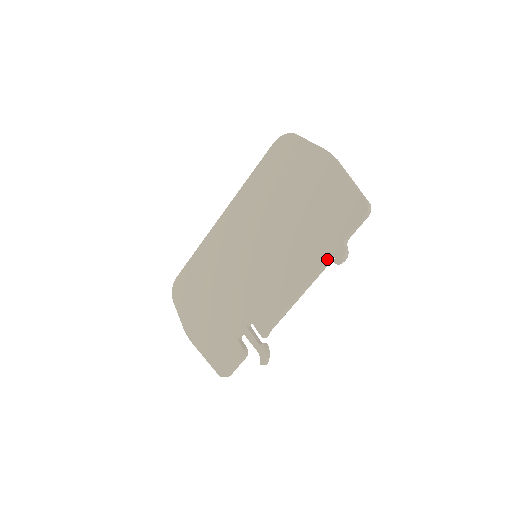
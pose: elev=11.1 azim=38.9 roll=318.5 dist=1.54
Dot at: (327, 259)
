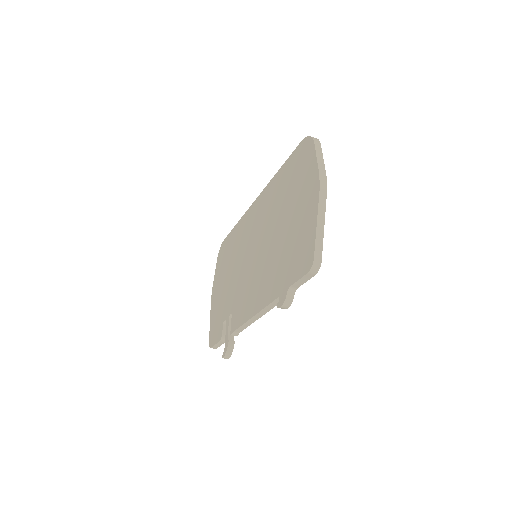
Dot at: (275, 298)
